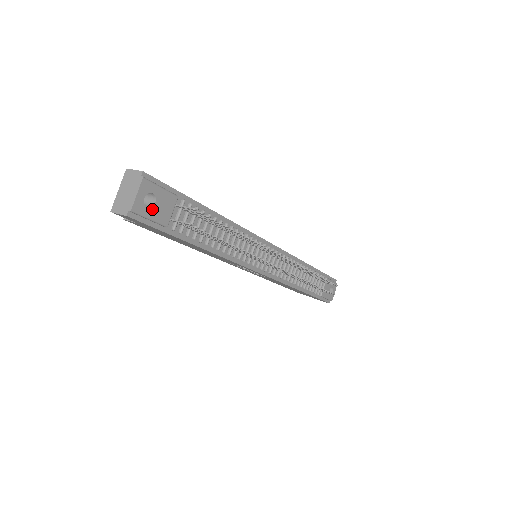
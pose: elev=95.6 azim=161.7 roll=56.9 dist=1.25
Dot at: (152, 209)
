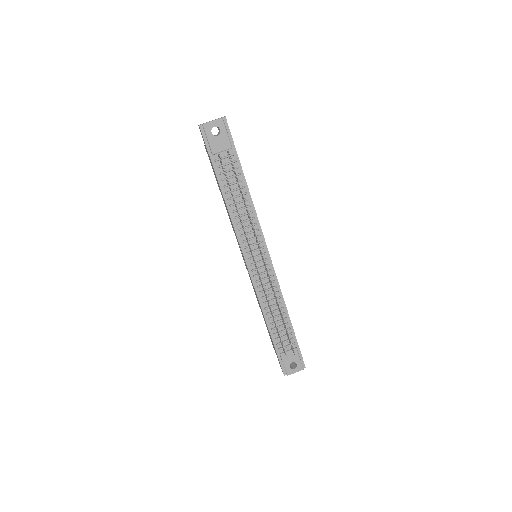
Dot at: (213, 136)
